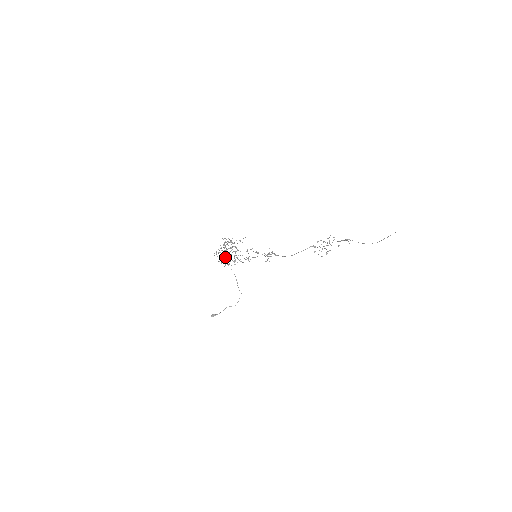
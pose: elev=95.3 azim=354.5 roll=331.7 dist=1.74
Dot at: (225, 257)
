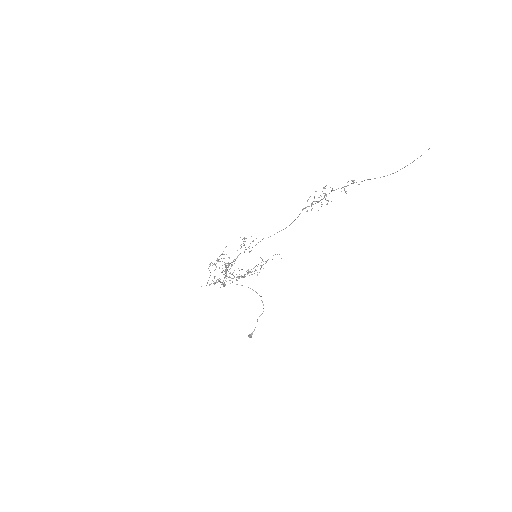
Dot at: occluded
